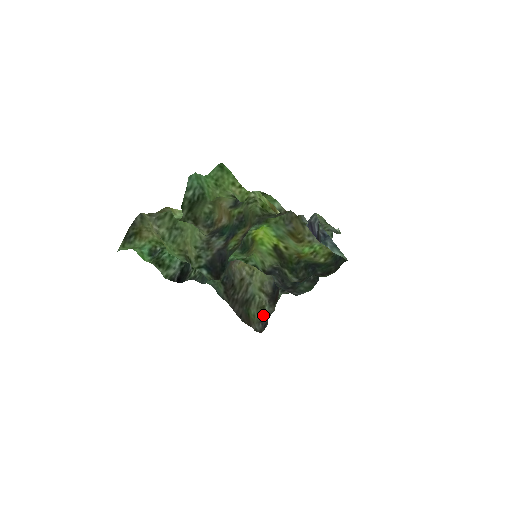
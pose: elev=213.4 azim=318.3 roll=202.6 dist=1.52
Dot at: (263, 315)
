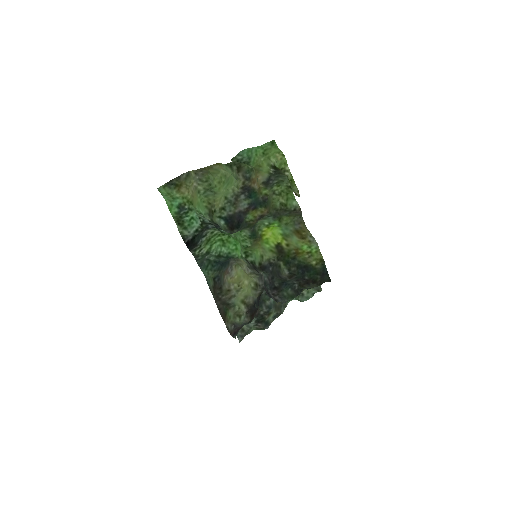
Dot at: (237, 321)
